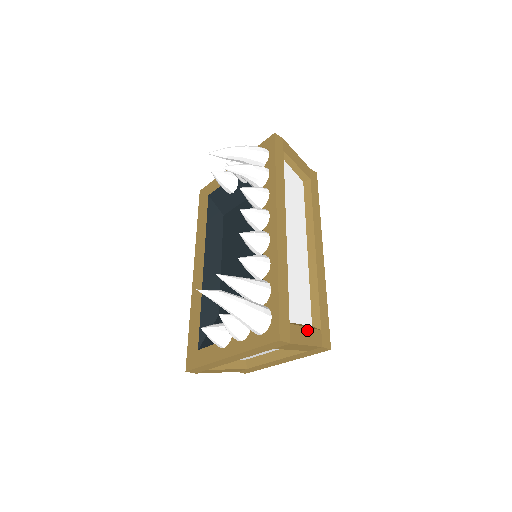
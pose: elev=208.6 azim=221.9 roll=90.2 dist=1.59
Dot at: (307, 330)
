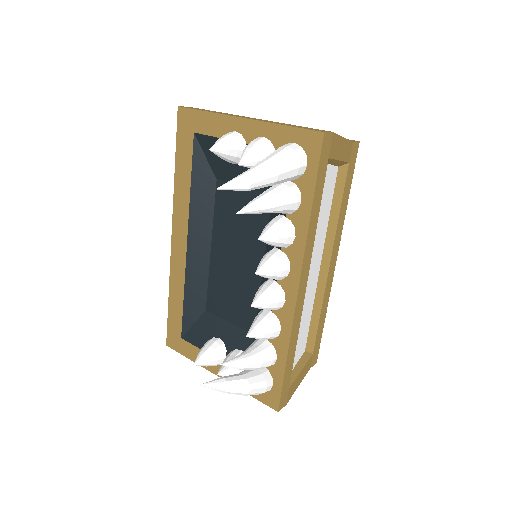
Dot at: (302, 372)
